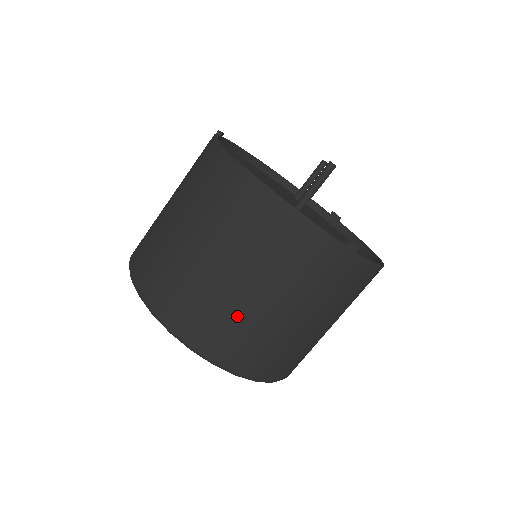
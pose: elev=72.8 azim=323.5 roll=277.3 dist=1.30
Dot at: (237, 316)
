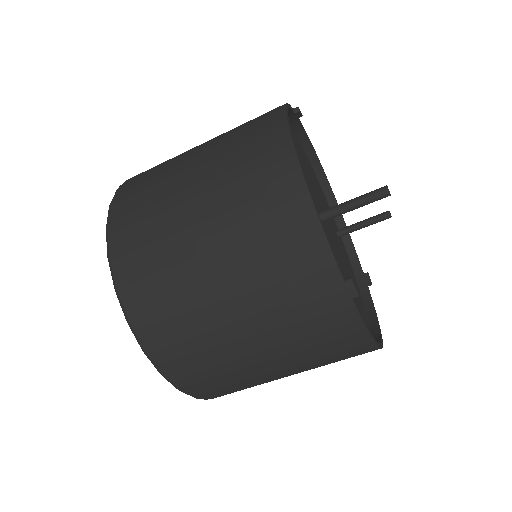
Dot at: (181, 283)
